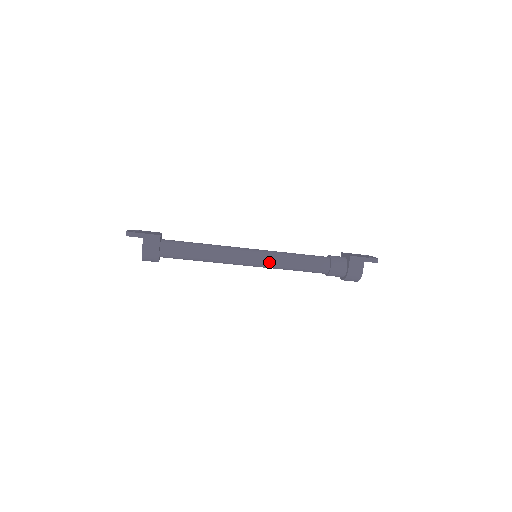
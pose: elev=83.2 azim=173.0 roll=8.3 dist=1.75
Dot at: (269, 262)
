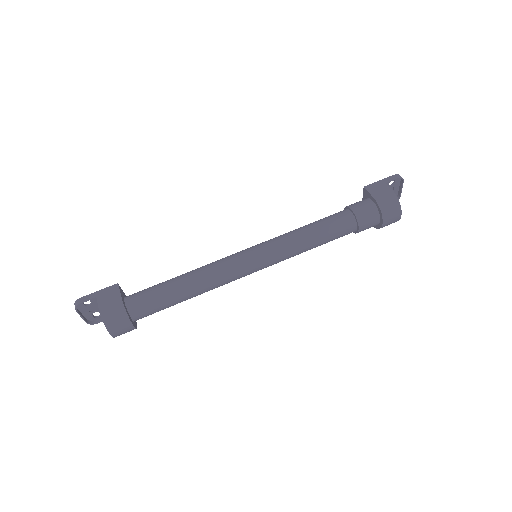
Dot at: (273, 246)
